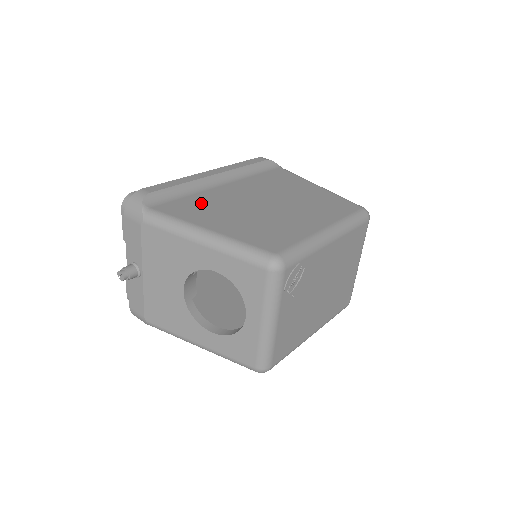
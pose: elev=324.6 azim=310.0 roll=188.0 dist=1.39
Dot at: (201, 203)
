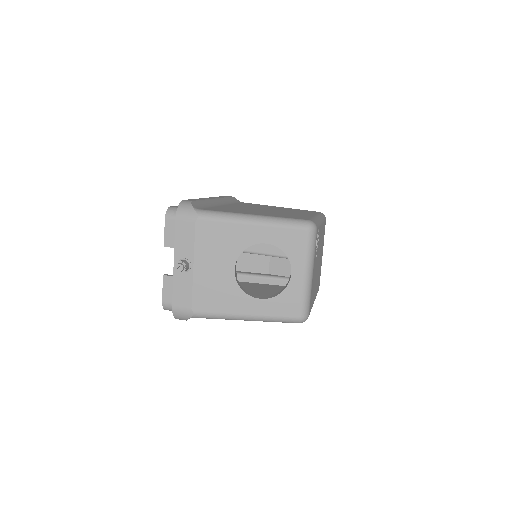
Dot at: occluded
